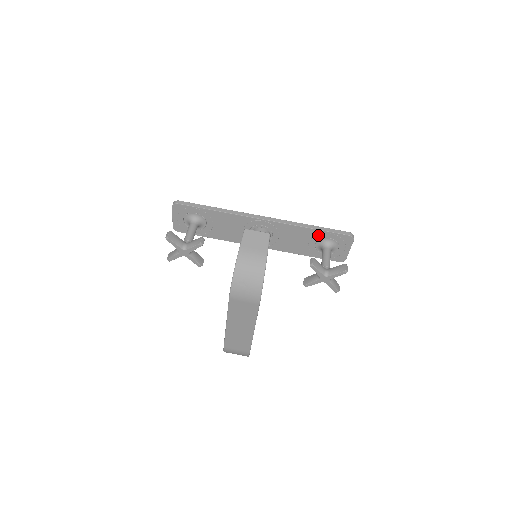
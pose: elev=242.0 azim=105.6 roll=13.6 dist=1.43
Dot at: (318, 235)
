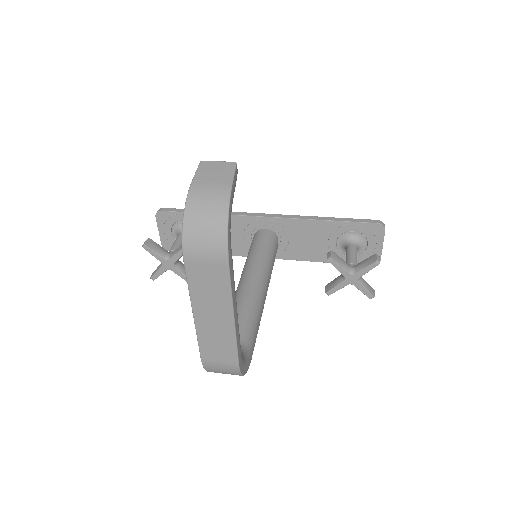
Dot at: (337, 229)
